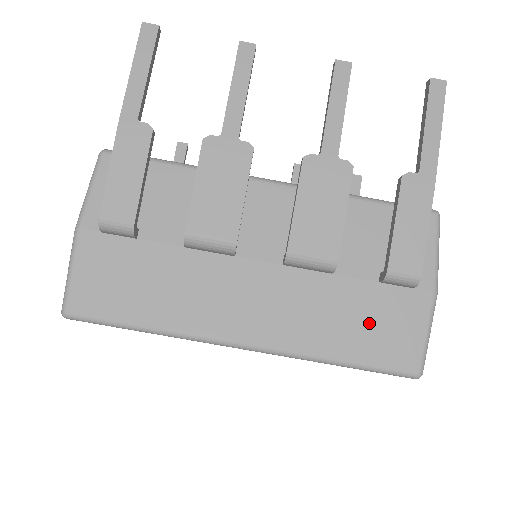
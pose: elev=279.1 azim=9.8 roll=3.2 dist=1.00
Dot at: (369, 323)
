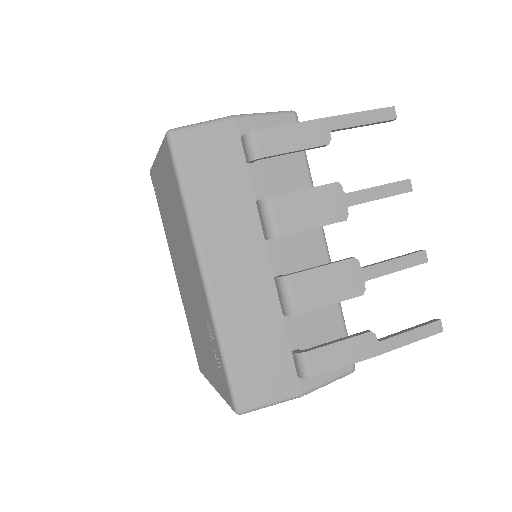
Dot at: (260, 358)
